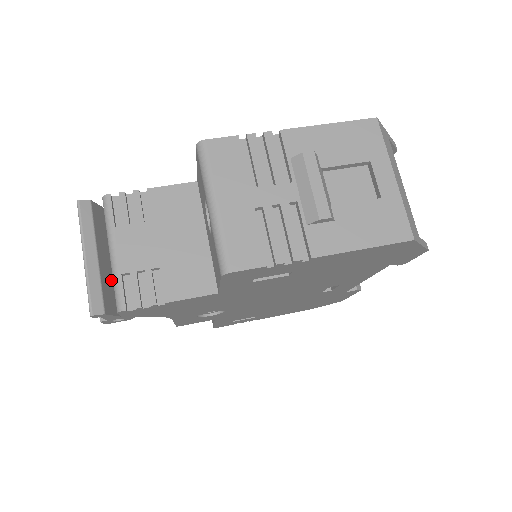
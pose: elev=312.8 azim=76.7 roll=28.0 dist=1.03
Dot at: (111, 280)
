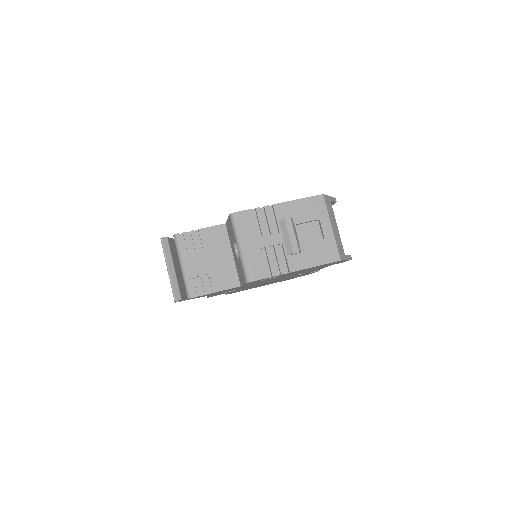
Dot at: (181, 280)
